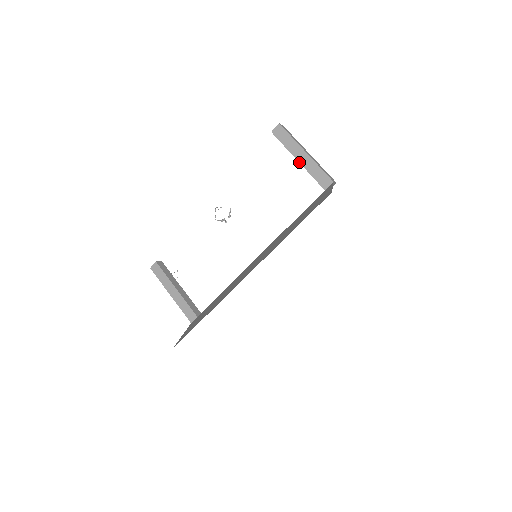
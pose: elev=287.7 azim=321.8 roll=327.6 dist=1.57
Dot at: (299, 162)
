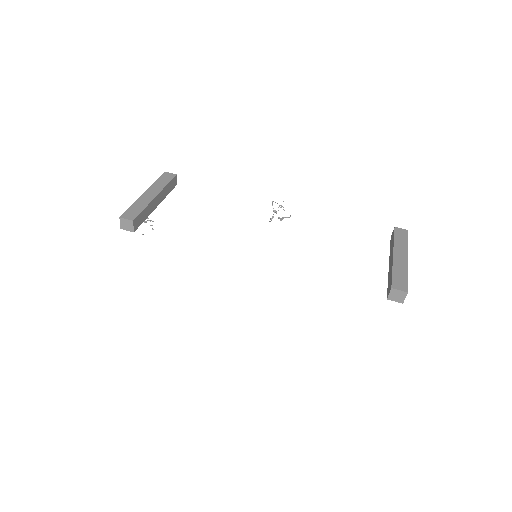
Dot at: (393, 256)
